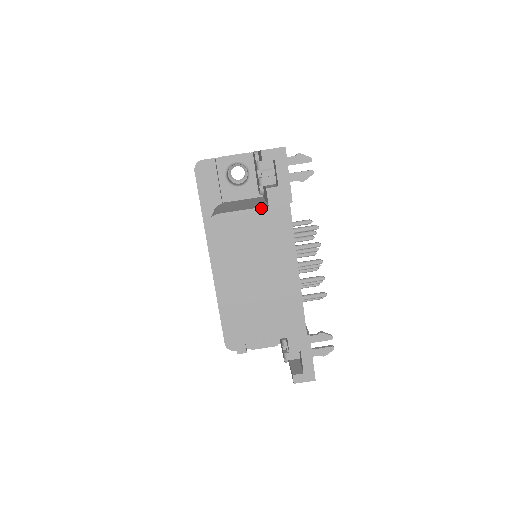
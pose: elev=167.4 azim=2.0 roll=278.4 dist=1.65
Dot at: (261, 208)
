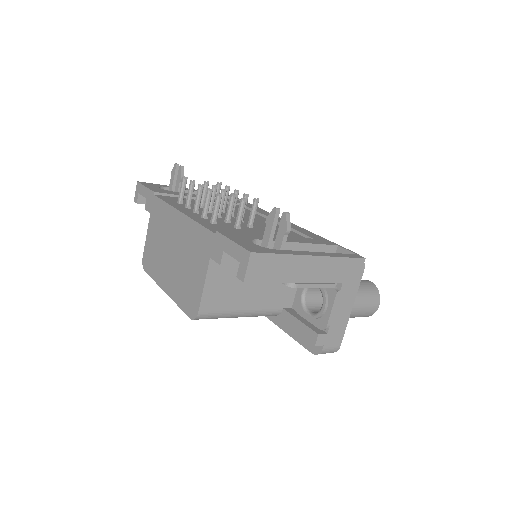
Dot at: (149, 220)
